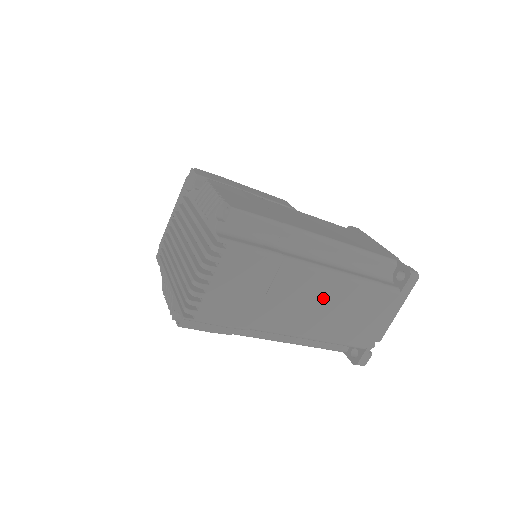
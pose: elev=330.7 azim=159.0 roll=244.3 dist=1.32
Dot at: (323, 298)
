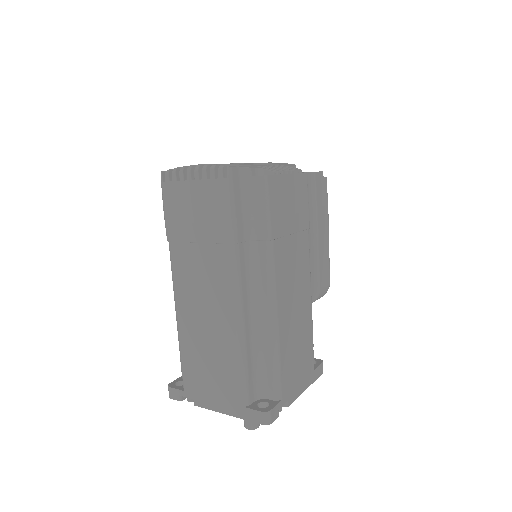
Dot at: (214, 310)
